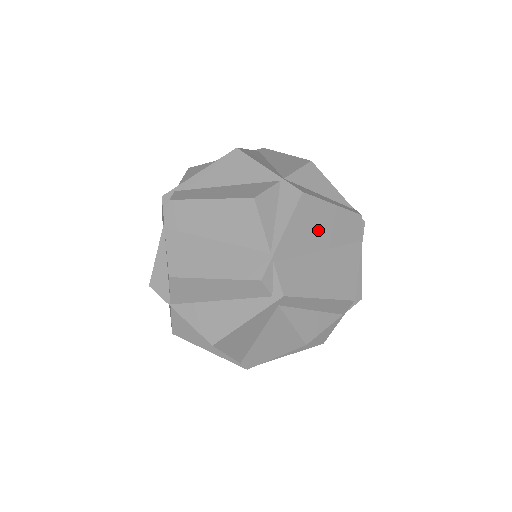
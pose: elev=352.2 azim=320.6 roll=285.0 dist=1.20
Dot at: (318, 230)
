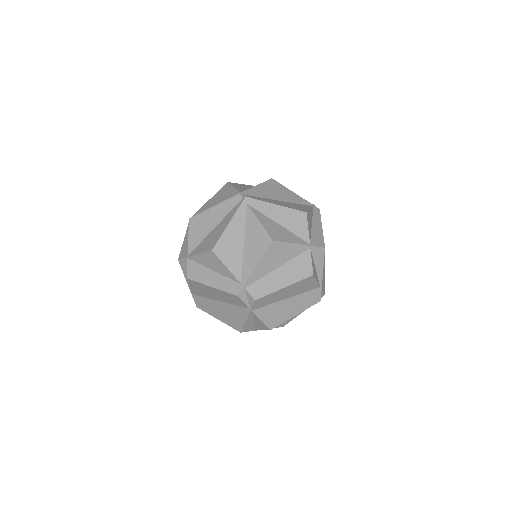
Dot at: occluded
